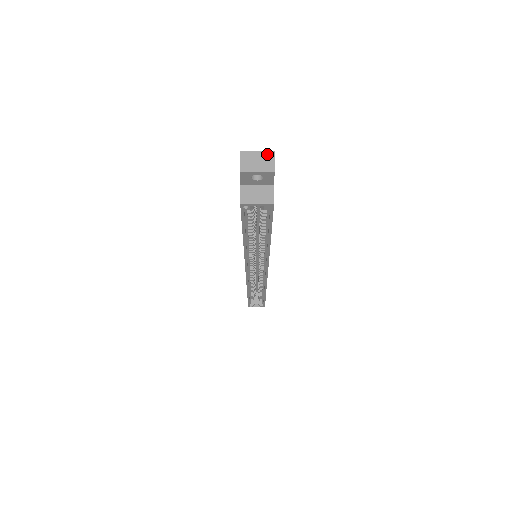
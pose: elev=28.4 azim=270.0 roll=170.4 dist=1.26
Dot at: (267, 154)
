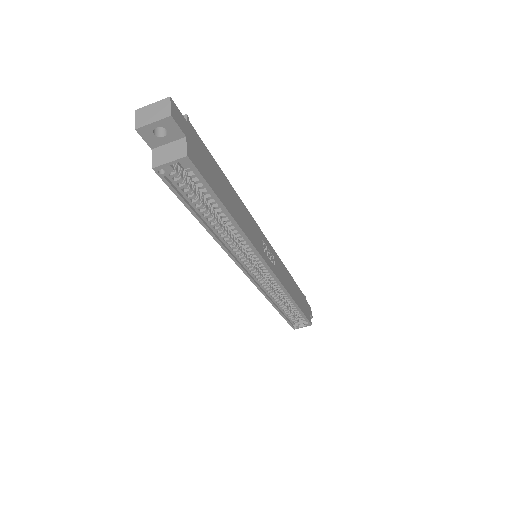
Dot at: (162, 102)
